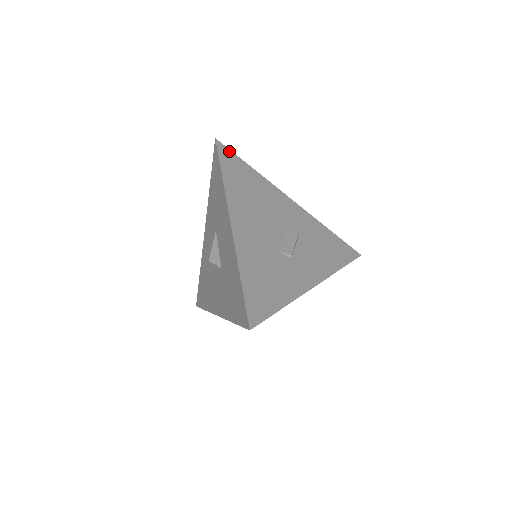
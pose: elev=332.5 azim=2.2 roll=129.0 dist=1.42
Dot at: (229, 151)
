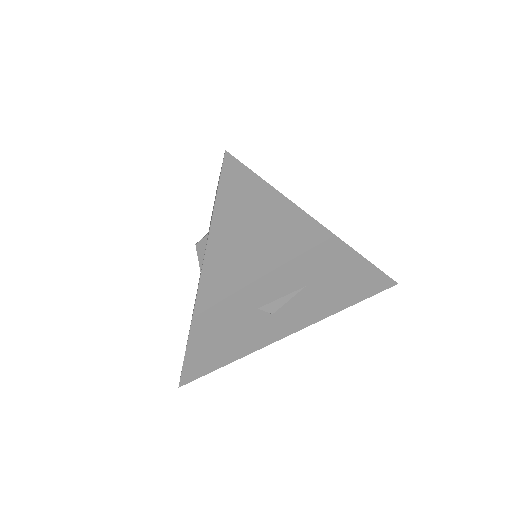
Dot at: occluded
